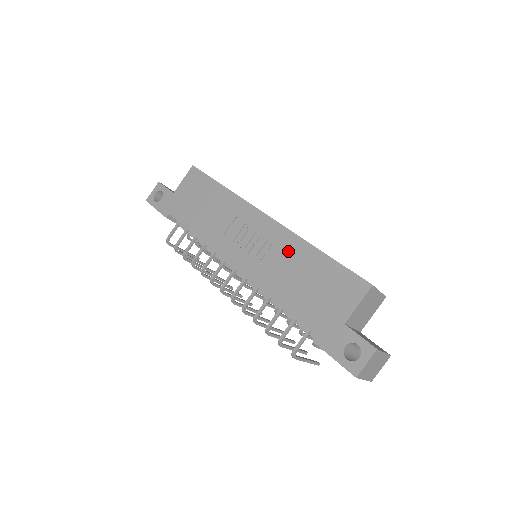
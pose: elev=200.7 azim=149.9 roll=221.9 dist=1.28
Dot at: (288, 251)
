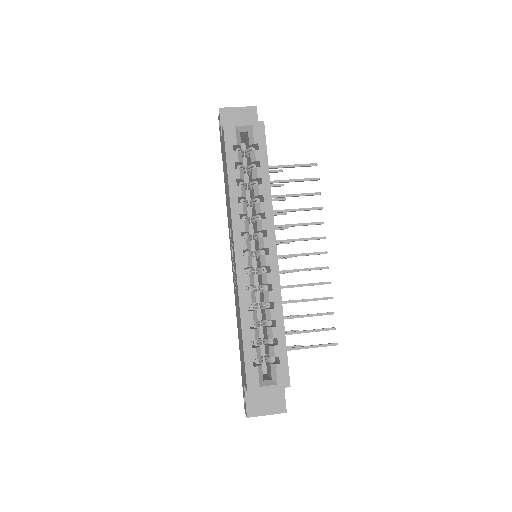
Dot at: (237, 301)
